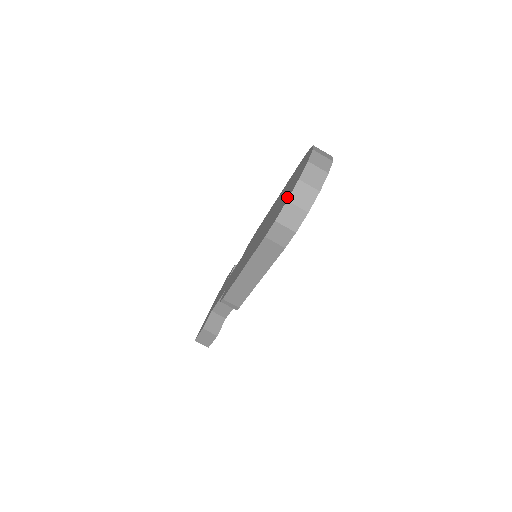
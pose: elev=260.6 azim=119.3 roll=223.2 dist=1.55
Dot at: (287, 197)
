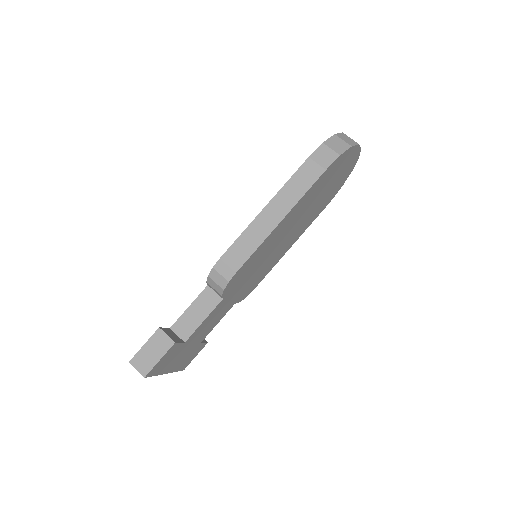
Dot at: occluded
